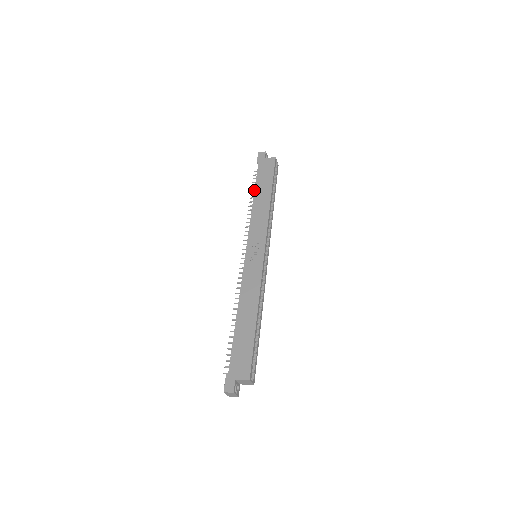
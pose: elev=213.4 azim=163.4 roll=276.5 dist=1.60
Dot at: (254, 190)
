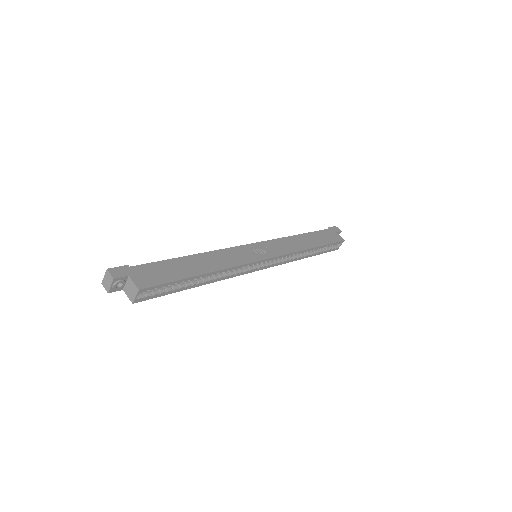
Dot at: occluded
